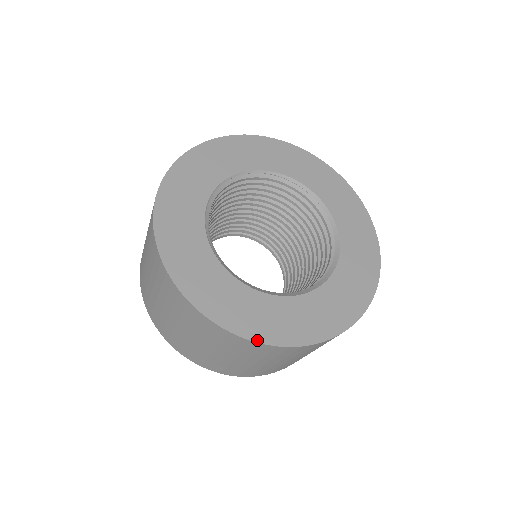
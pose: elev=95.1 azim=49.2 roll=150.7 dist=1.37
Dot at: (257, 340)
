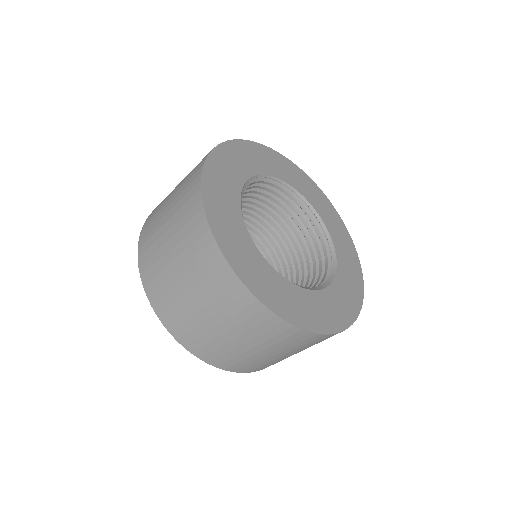
Dot at: (287, 320)
